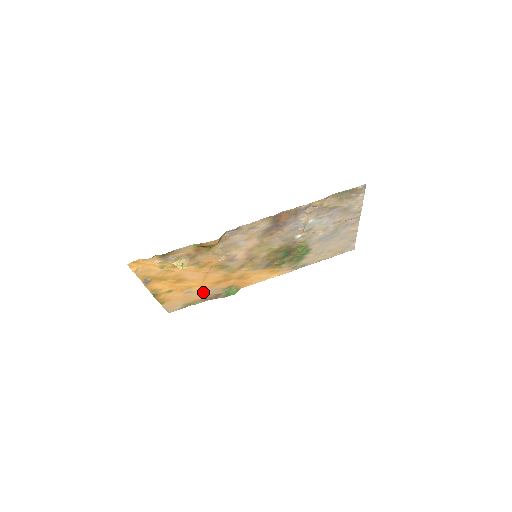
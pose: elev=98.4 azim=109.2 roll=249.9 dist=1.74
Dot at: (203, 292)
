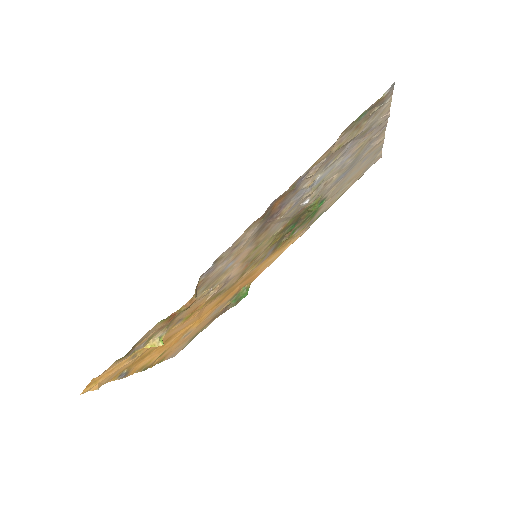
Dot at: (206, 320)
